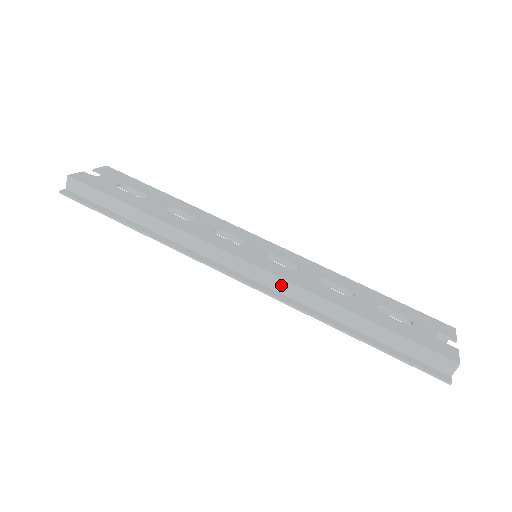
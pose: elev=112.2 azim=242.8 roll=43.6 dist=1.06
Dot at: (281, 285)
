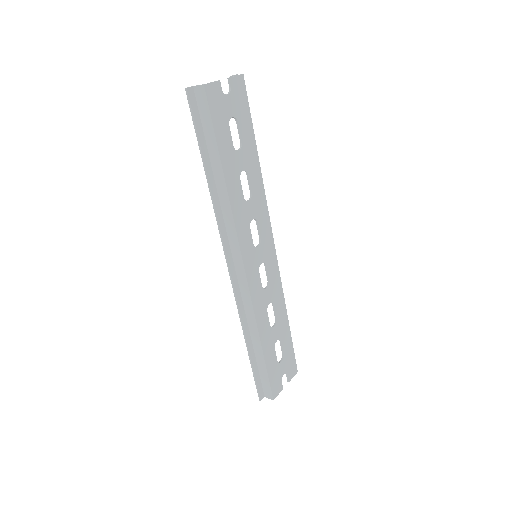
Dot at: (246, 295)
